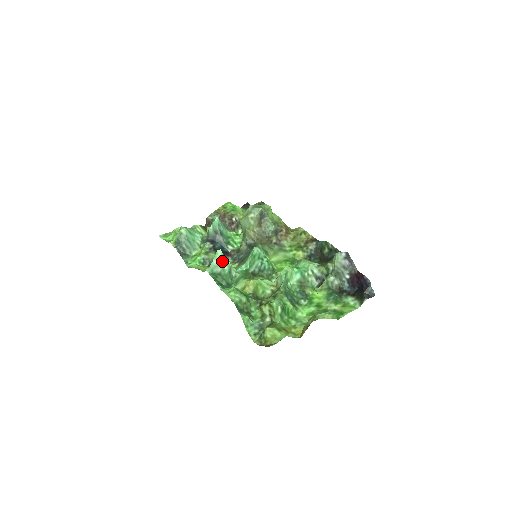
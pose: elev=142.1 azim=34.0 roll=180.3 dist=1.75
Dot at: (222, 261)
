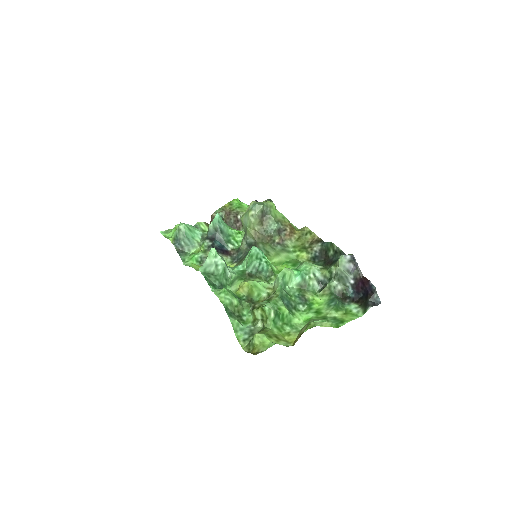
Dot at: (216, 260)
